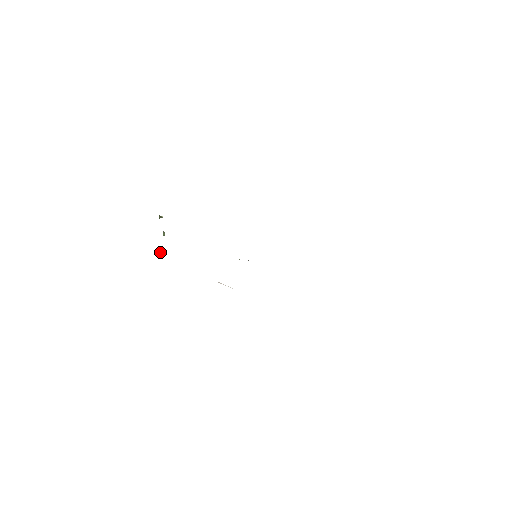
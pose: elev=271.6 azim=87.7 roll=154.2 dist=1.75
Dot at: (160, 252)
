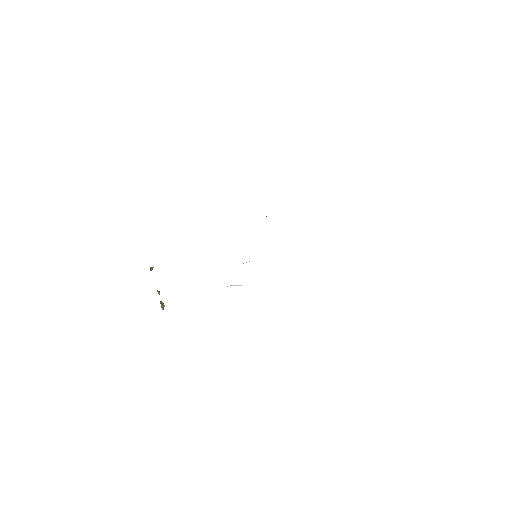
Dot at: occluded
